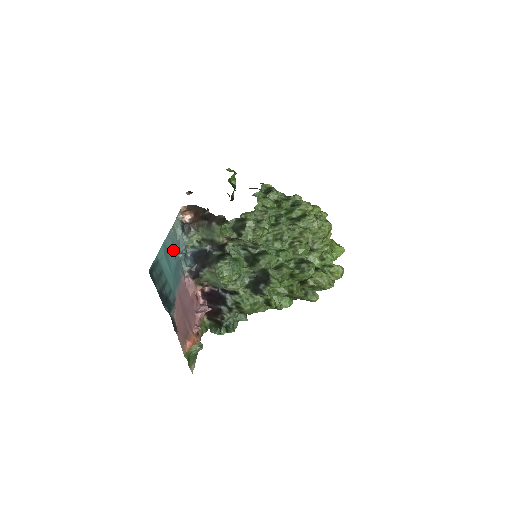
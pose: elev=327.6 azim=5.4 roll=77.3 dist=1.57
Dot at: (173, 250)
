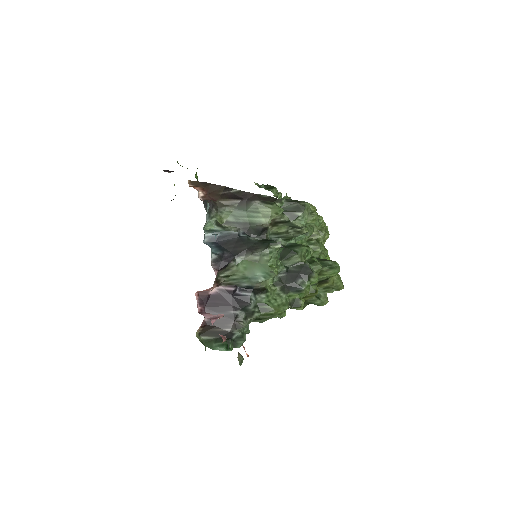
Dot at: occluded
